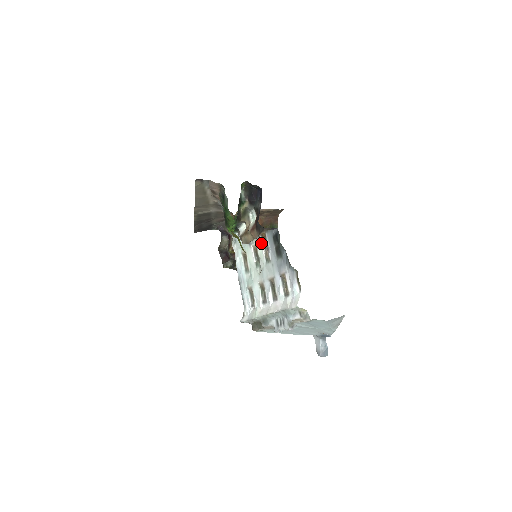
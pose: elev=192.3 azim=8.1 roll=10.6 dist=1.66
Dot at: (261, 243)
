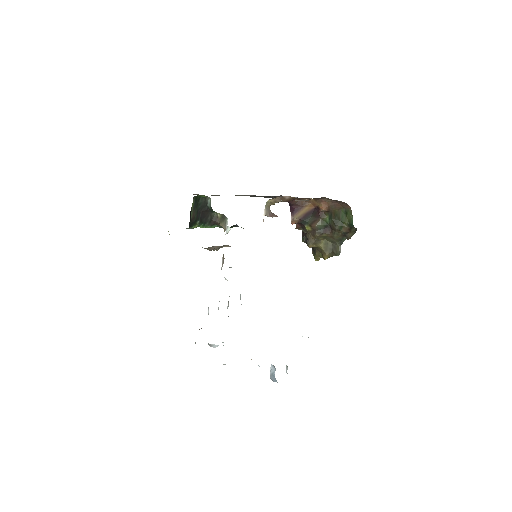
Dot at: (223, 254)
